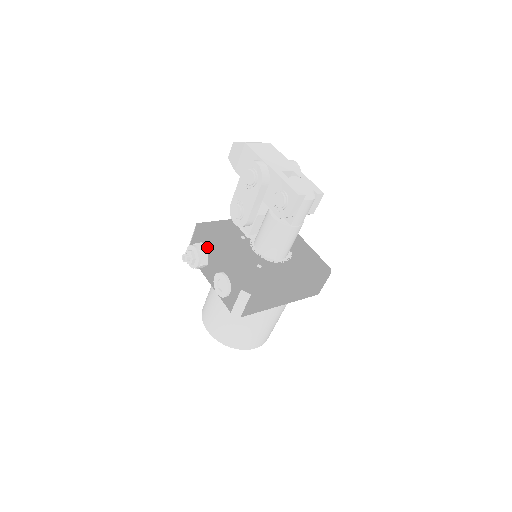
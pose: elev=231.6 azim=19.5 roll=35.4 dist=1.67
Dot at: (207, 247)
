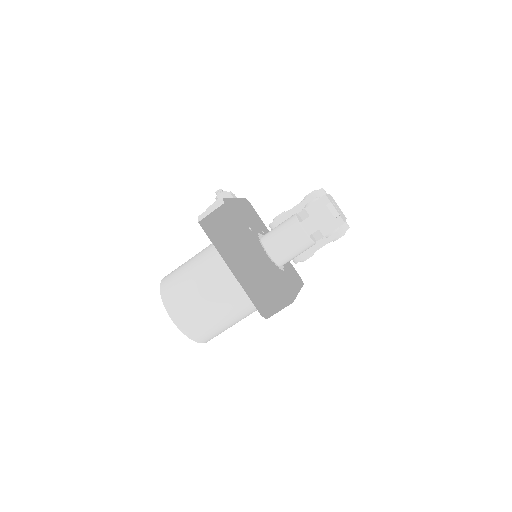
Dot at: occluded
